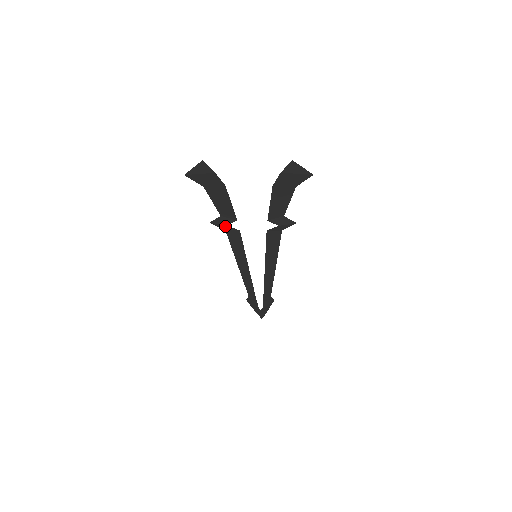
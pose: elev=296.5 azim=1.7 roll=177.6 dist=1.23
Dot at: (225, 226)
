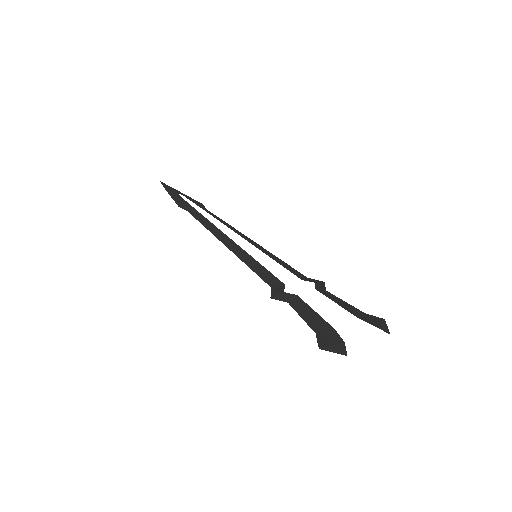
Dot at: (279, 295)
